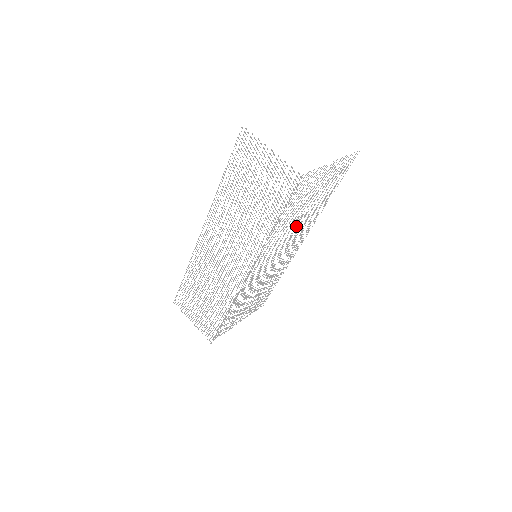
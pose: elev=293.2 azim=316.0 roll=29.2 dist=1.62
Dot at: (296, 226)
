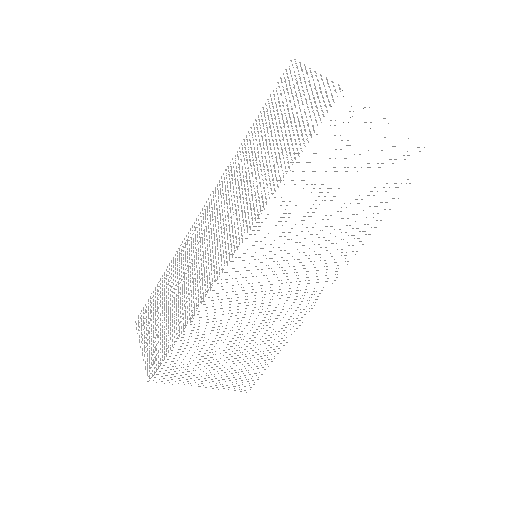
Dot at: occluded
